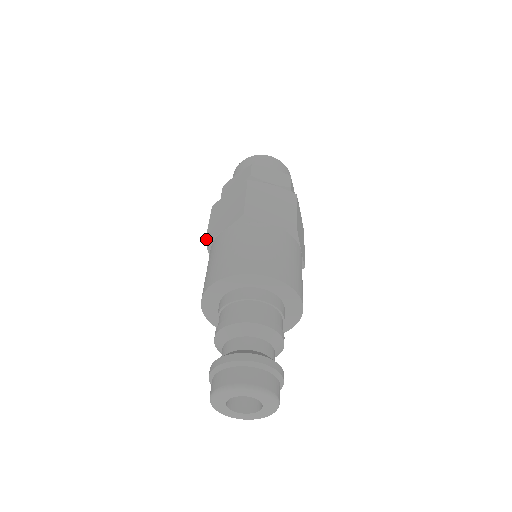
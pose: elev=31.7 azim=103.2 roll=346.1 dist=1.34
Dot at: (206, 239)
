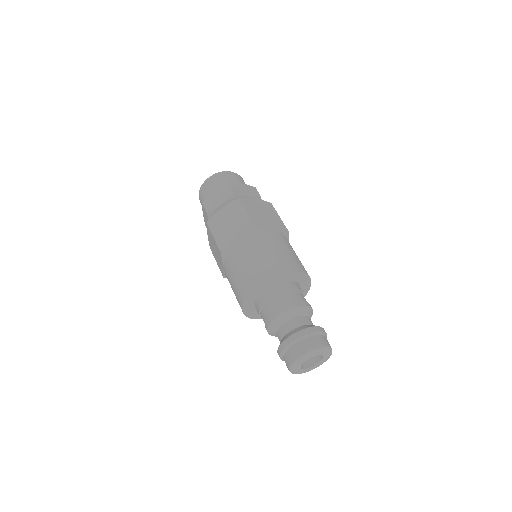
Dot at: occluded
